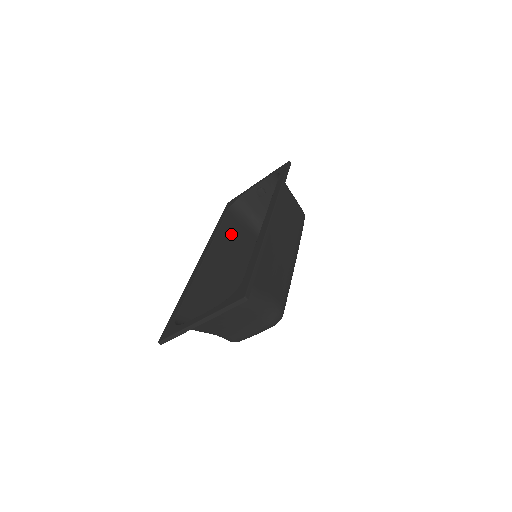
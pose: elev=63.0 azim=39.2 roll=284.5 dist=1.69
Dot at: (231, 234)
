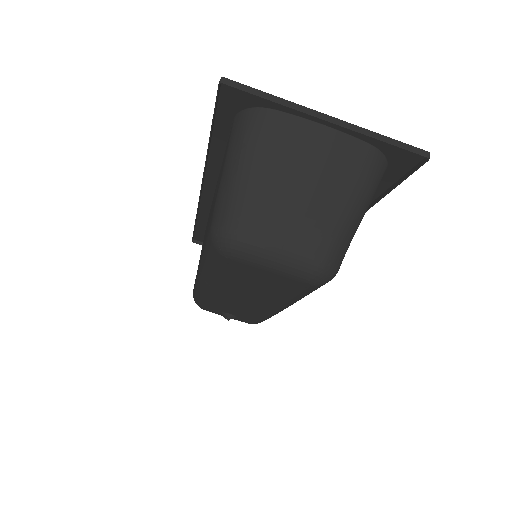
Dot at: occluded
